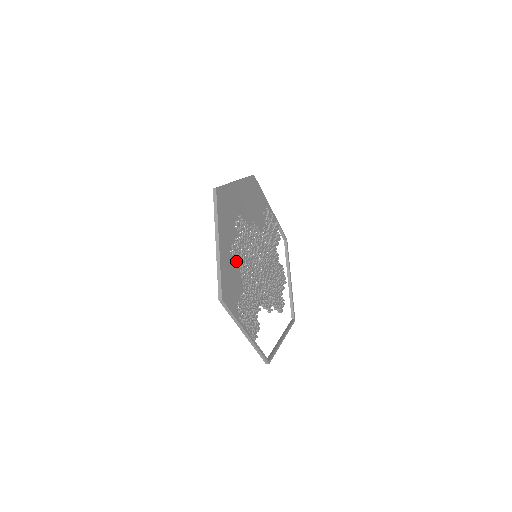
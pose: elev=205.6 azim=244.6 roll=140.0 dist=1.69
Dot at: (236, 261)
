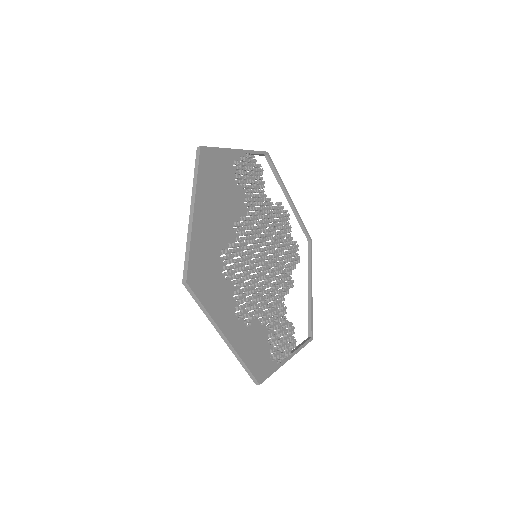
Dot at: occluded
